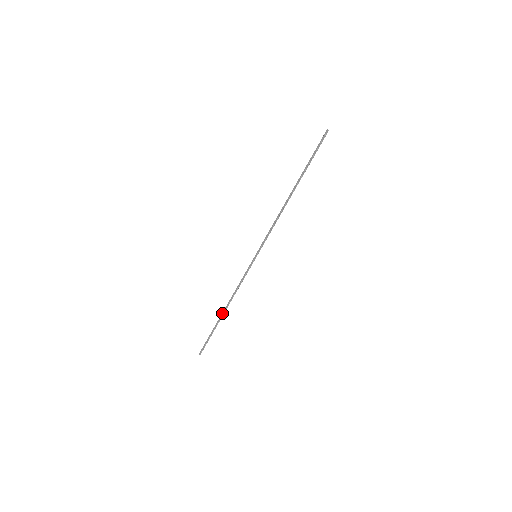
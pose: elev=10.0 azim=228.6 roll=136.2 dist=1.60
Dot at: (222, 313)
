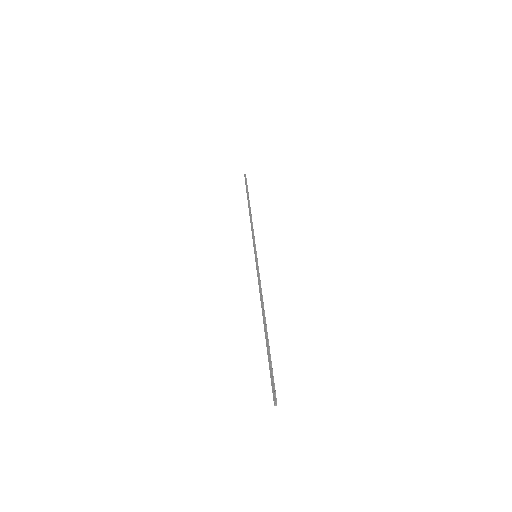
Dot at: occluded
